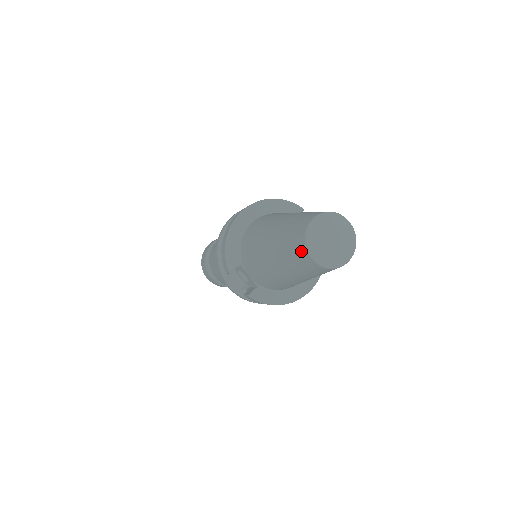
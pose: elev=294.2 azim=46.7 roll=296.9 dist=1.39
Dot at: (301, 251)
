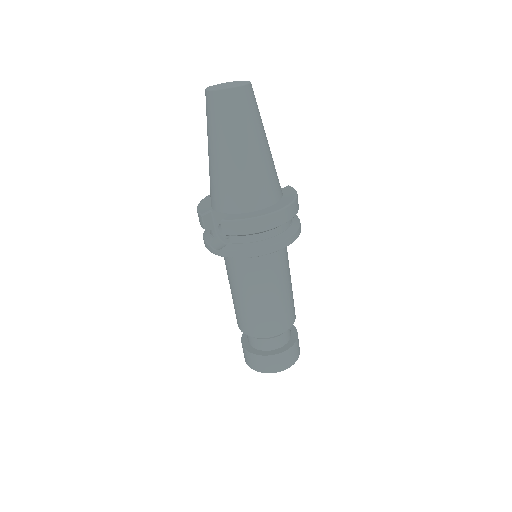
Dot at: (207, 99)
